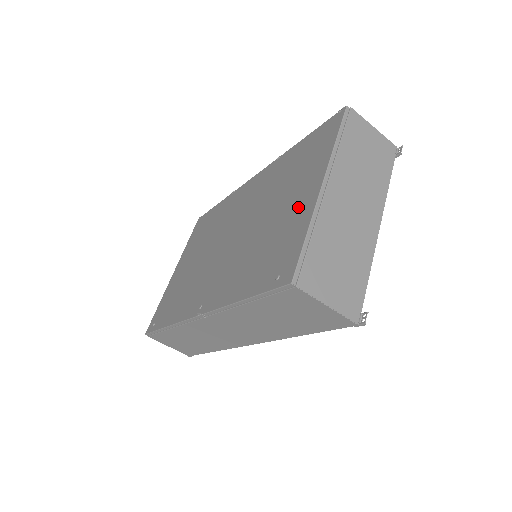
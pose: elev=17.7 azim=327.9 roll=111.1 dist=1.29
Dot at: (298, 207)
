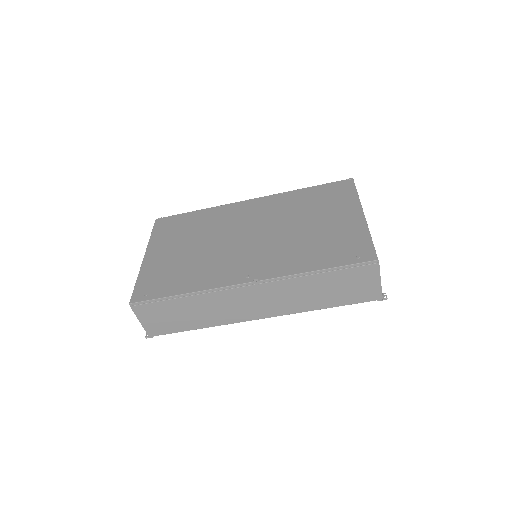
Dot at: (346, 223)
